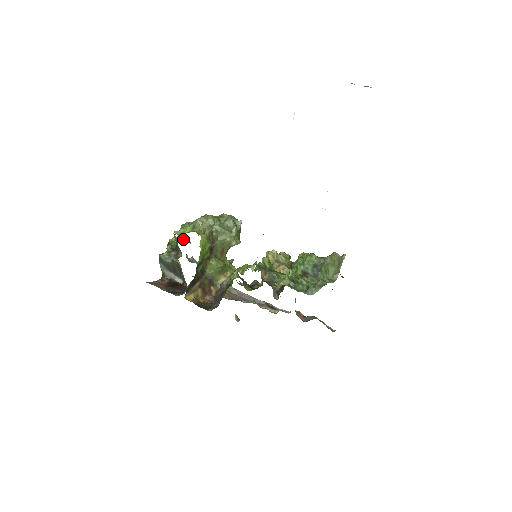
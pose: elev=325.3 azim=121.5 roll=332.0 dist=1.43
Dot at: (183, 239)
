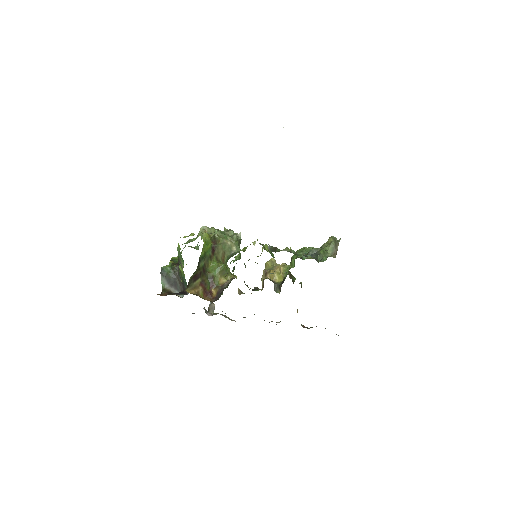
Dot at: occluded
